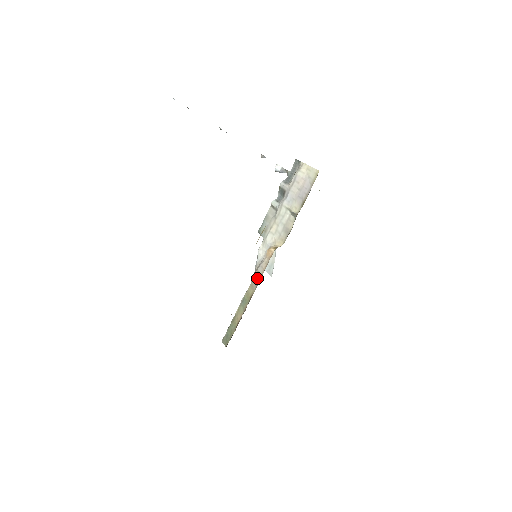
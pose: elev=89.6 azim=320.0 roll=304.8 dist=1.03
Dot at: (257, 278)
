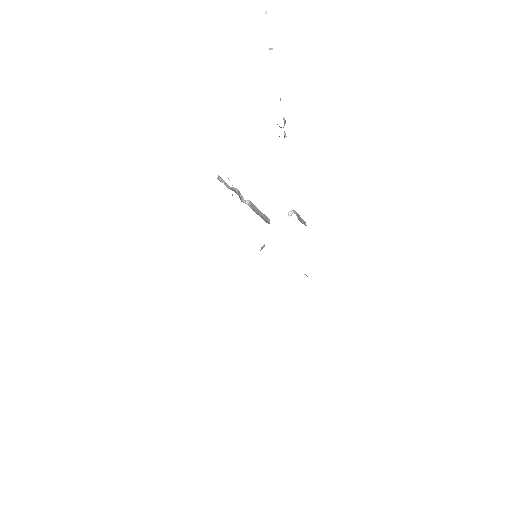
Dot at: occluded
